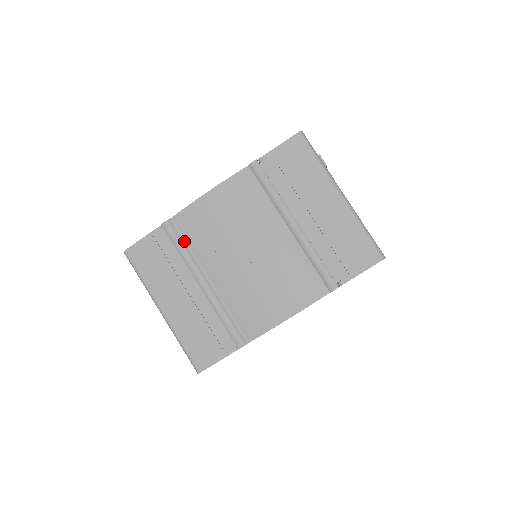
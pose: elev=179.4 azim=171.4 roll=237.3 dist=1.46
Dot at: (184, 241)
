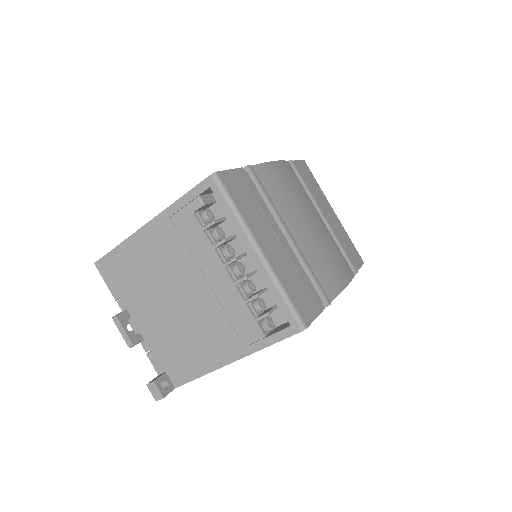
Dot at: (265, 191)
